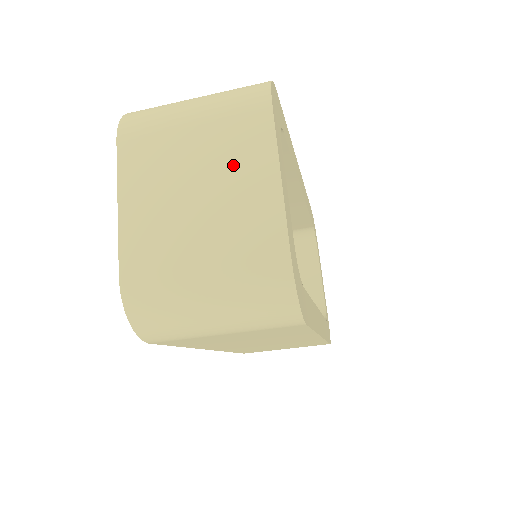
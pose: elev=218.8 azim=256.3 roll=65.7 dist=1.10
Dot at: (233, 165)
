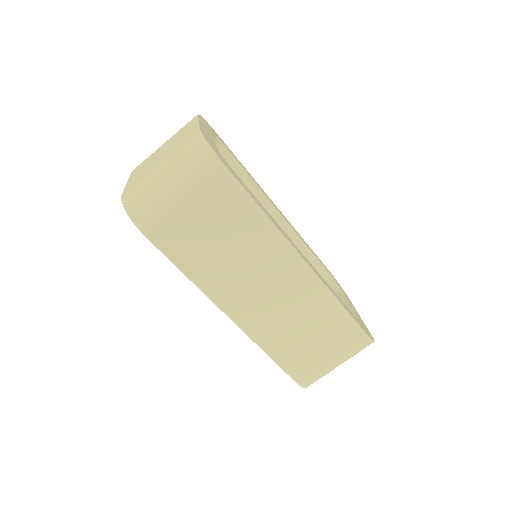
Dot at: (179, 136)
